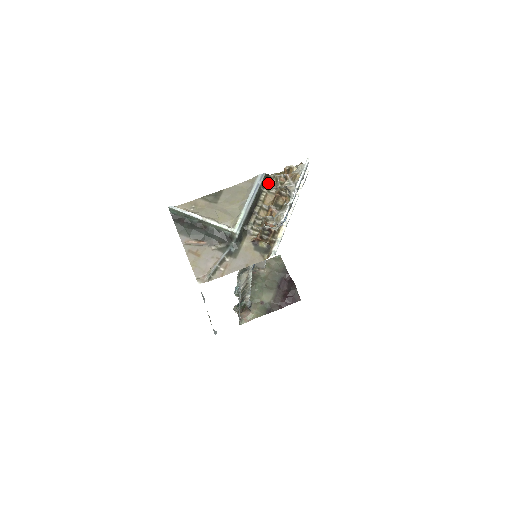
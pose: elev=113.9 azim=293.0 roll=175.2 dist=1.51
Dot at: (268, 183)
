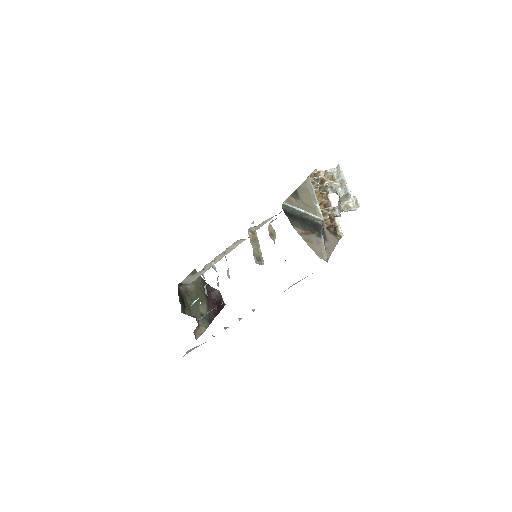
Dot at: occluded
